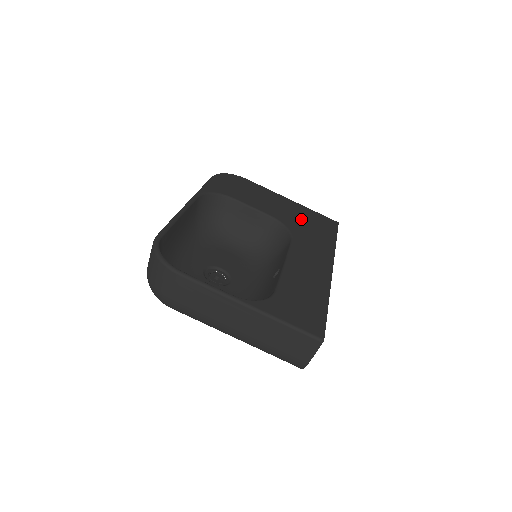
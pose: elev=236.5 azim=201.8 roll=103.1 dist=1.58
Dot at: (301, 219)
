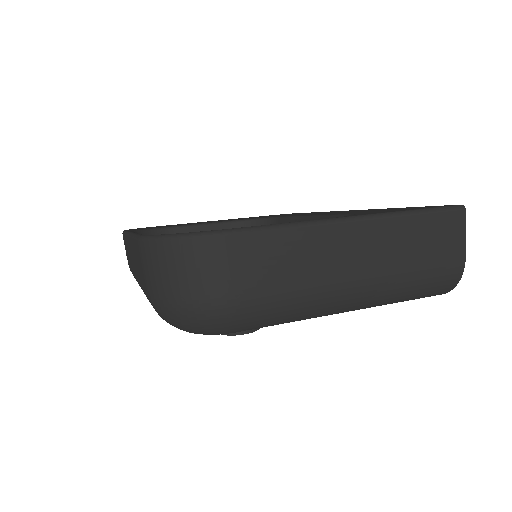
Dot at: (256, 217)
